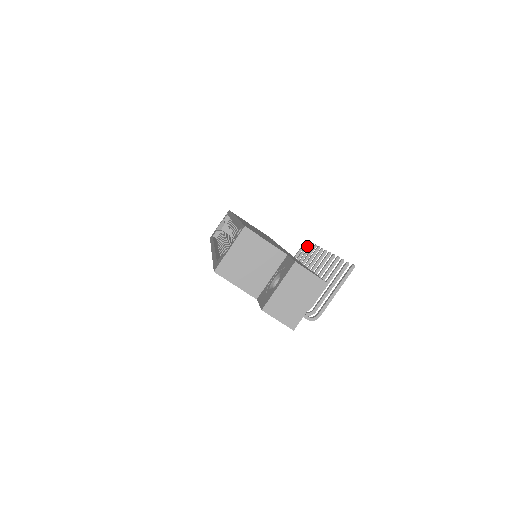
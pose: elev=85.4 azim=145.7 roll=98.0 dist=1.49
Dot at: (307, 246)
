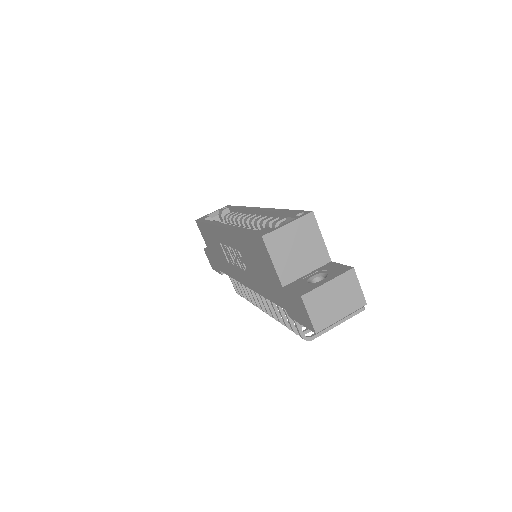
Dot at: occluded
